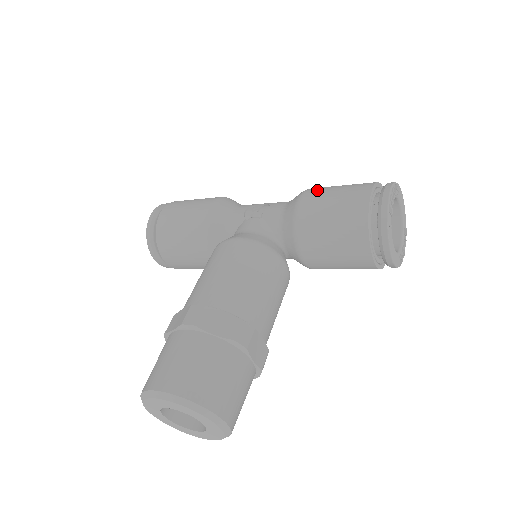
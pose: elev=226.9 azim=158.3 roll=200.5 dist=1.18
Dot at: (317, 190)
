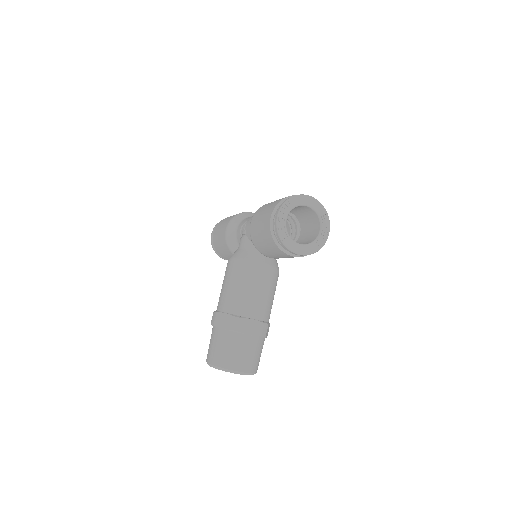
Dot at: (257, 214)
